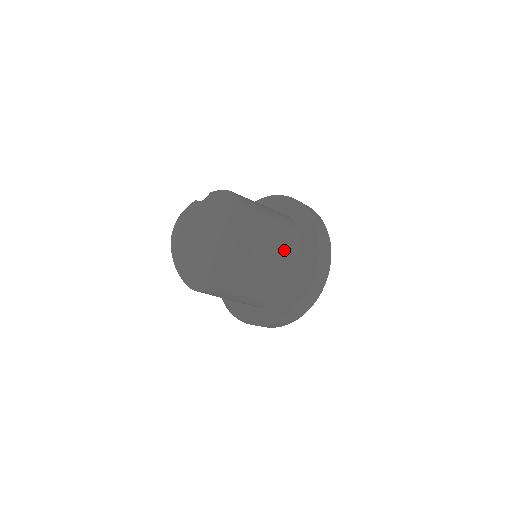
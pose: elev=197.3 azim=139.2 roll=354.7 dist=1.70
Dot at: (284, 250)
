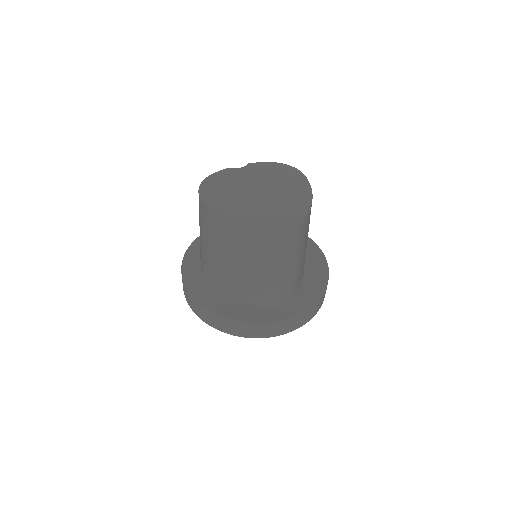
Dot at: occluded
